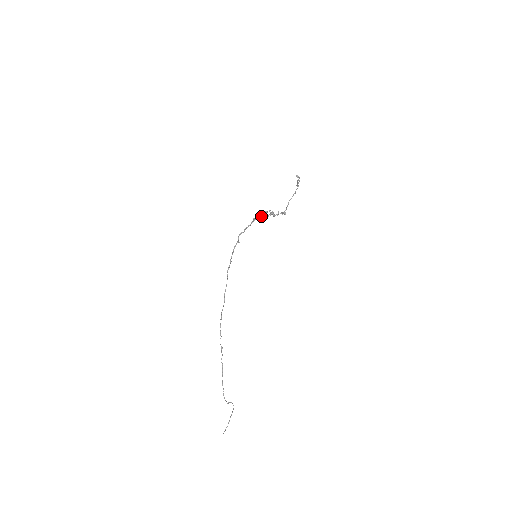
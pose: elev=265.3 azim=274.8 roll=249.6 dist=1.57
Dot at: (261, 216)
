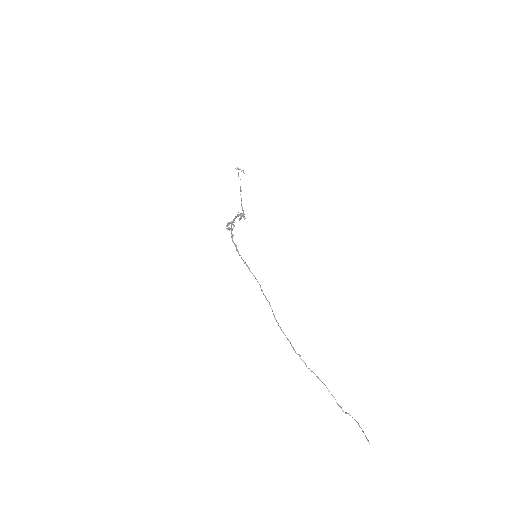
Dot at: (233, 219)
